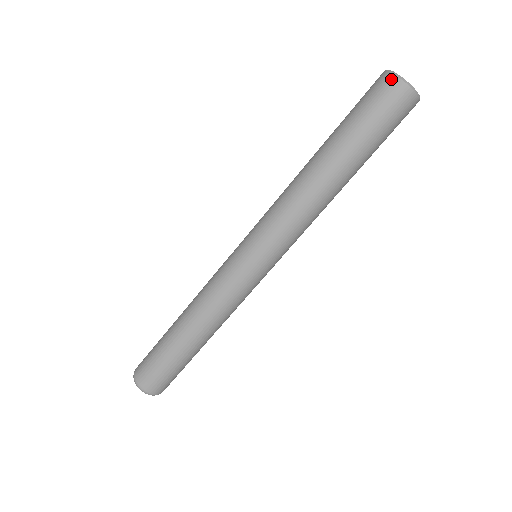
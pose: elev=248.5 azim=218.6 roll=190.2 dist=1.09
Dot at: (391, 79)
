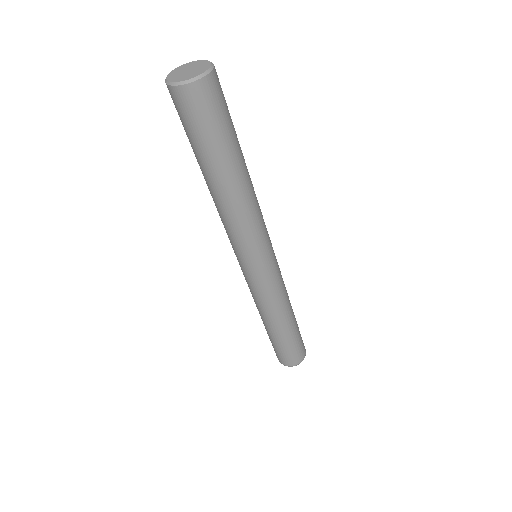
Dot at: occluded
